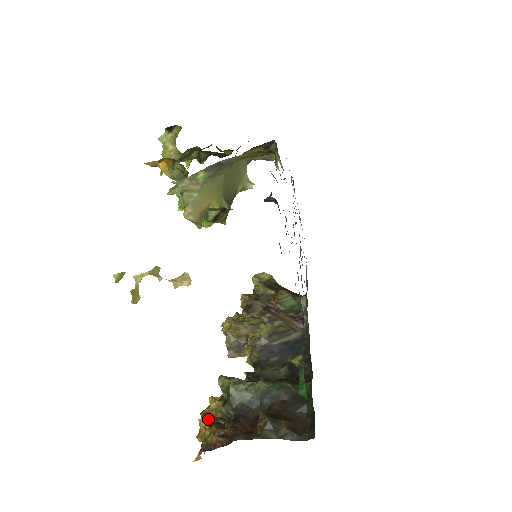
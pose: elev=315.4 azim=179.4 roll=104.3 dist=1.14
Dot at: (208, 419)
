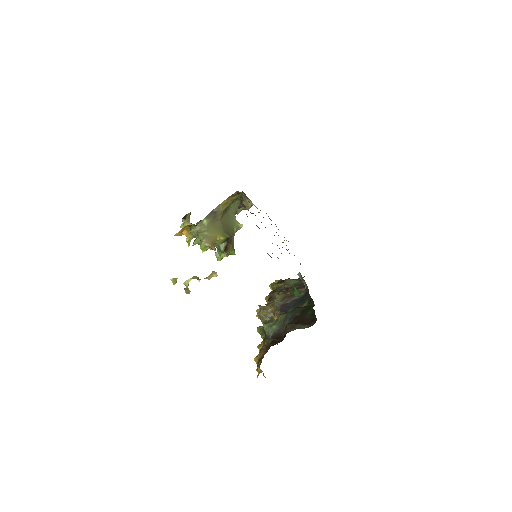
Dot at: occluded
